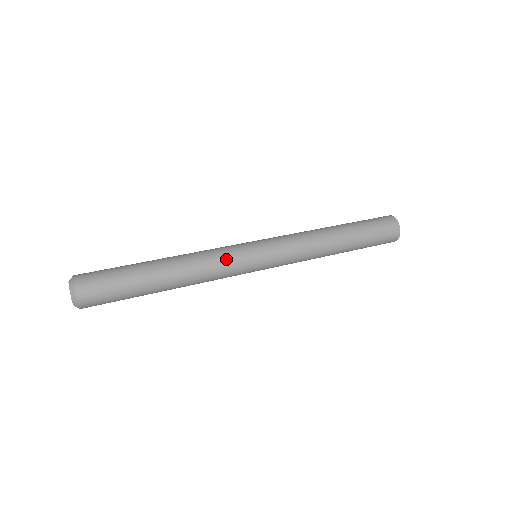
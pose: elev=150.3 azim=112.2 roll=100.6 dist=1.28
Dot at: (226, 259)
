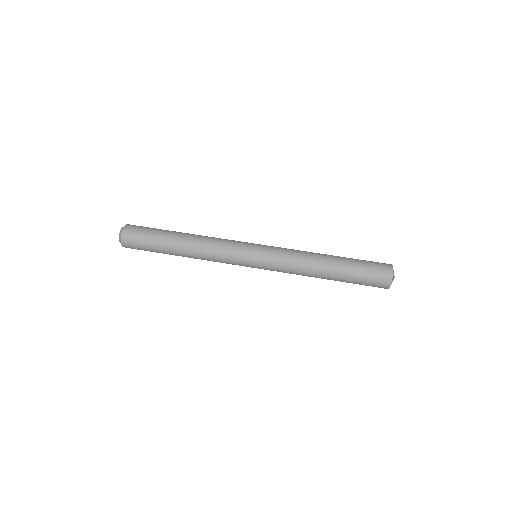
Dot at: (227, 247)
